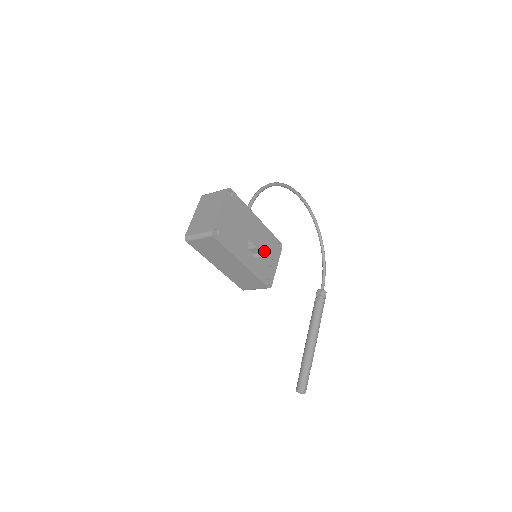
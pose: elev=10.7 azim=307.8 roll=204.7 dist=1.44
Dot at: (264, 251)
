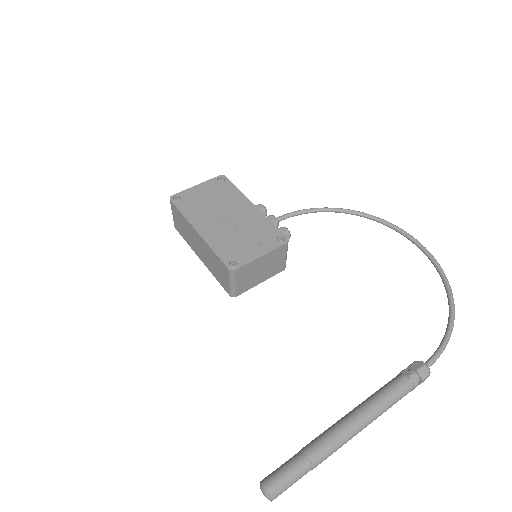
Dot at: (246, 234)
